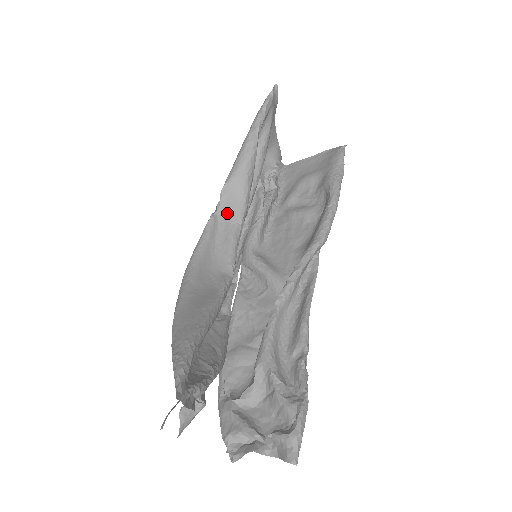
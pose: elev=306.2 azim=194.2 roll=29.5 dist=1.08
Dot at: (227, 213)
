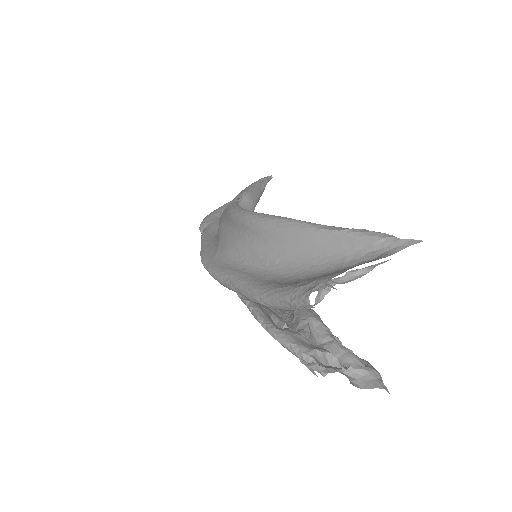
Dot at: occluded
